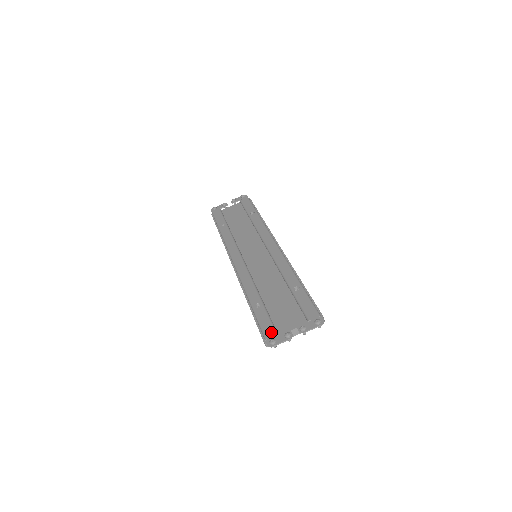
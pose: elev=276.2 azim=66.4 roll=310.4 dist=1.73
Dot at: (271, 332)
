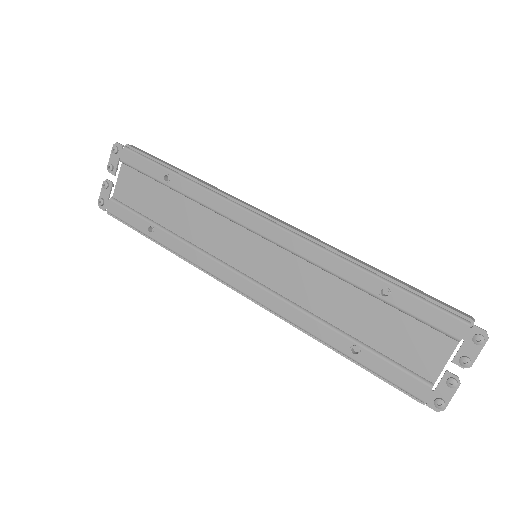
Dot at: (420, 388)
